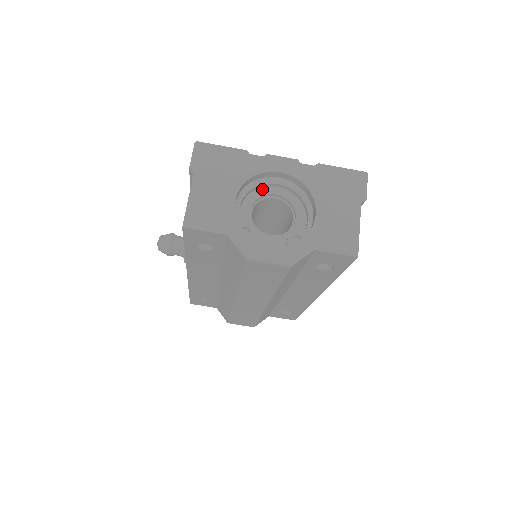
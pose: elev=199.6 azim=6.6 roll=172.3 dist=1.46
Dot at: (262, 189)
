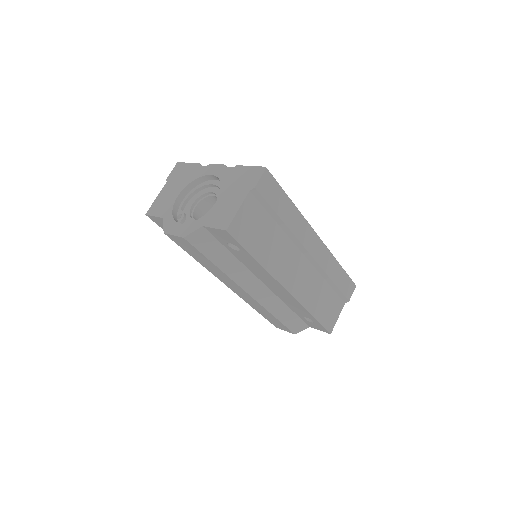
Dot at: (206, 189)
